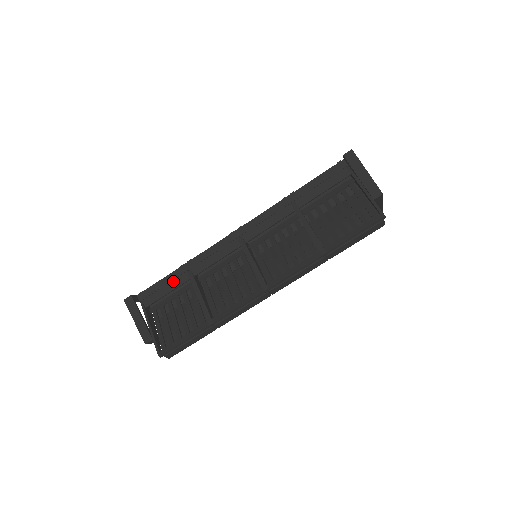
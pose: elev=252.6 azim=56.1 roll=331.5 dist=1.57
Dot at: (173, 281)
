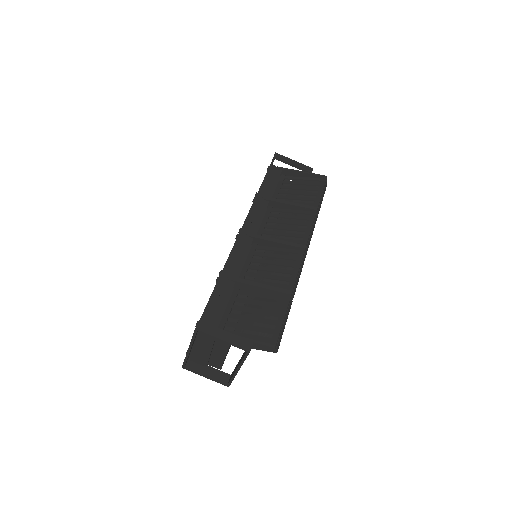
Dot at: (222, 293)
